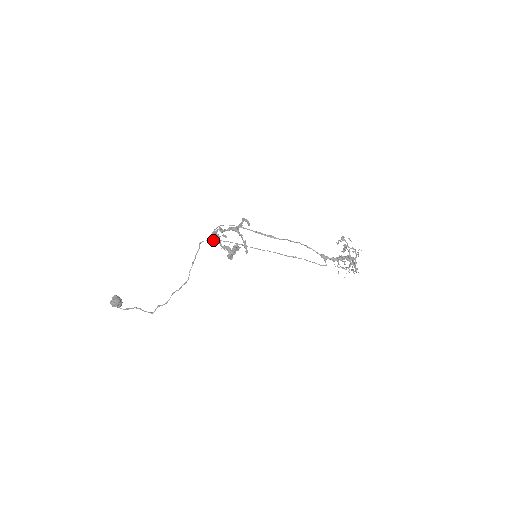
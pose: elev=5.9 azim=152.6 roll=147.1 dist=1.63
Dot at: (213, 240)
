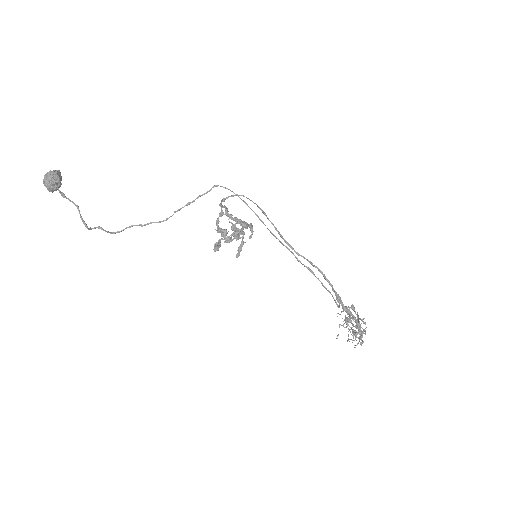
Dot at: (233, 192)
